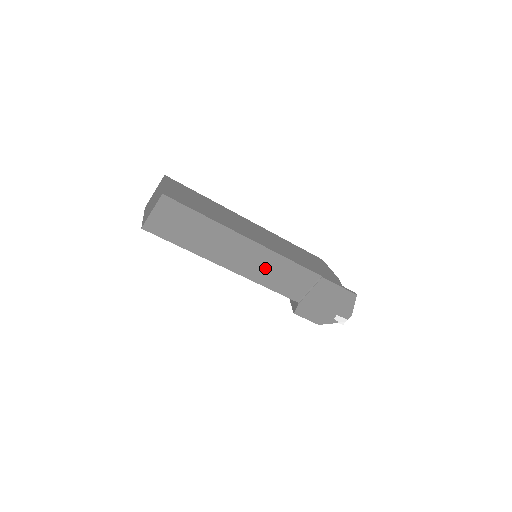
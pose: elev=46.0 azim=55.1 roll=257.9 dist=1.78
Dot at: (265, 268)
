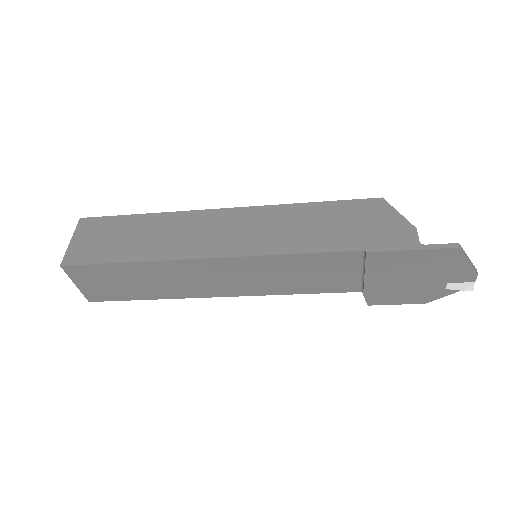
Dot at: (266, 277)
